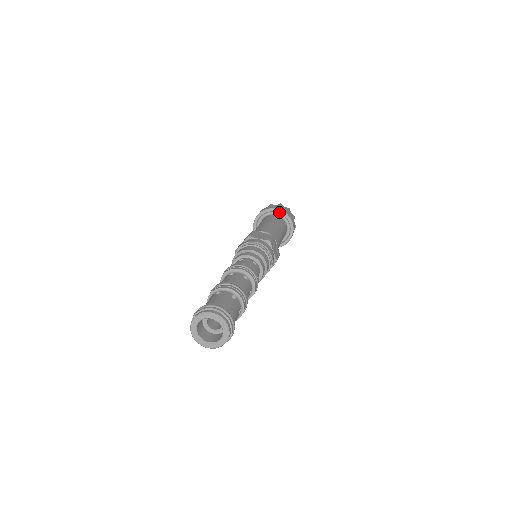
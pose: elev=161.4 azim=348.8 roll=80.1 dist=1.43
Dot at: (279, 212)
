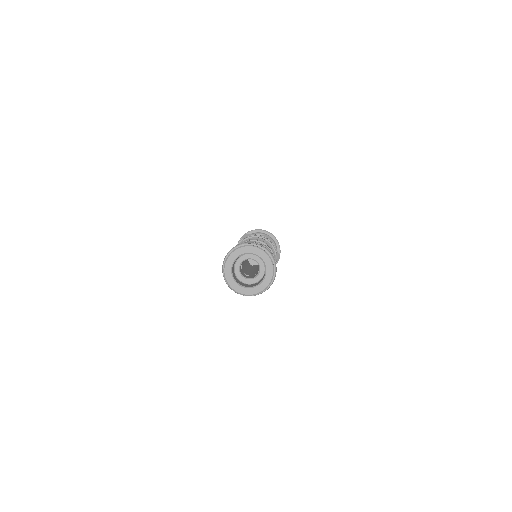
Dot at: (262, 232)
